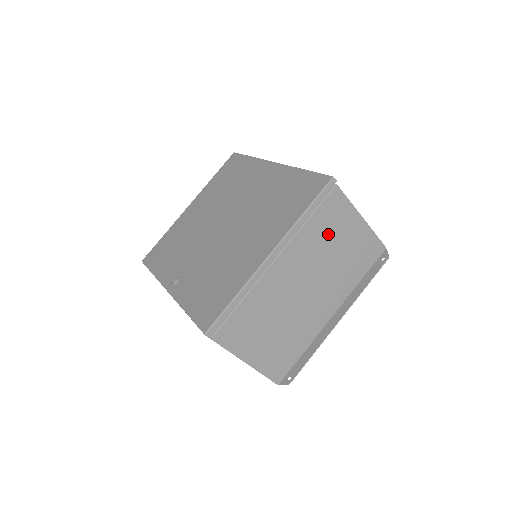
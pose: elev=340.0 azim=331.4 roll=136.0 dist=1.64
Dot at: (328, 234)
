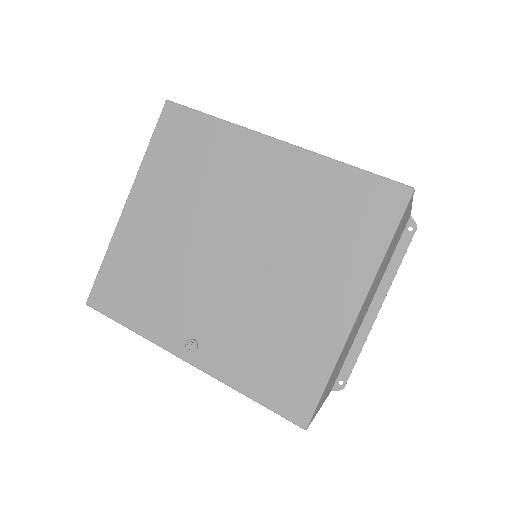
Dot at: (392, 246)
